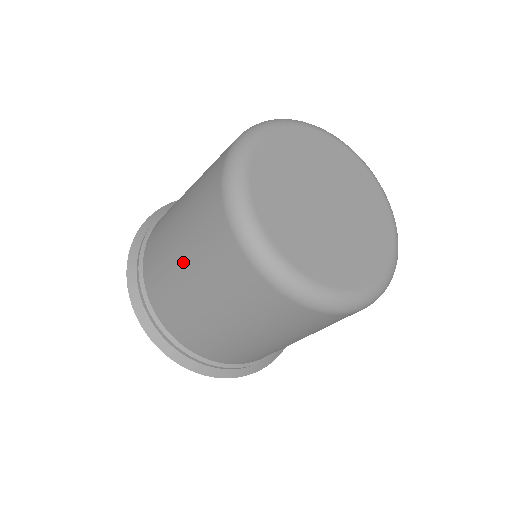
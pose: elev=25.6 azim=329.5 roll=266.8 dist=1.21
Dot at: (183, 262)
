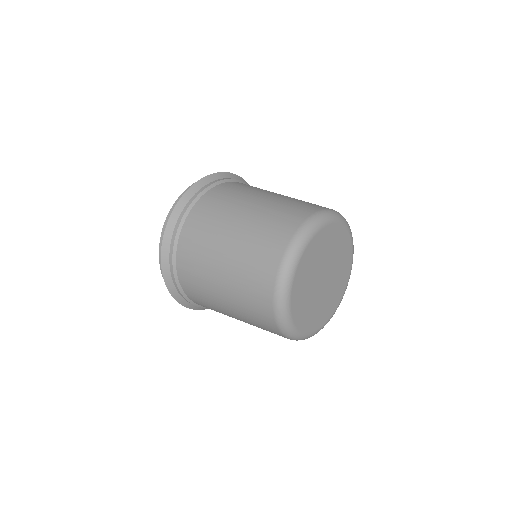
Dot at: (223, 283)
